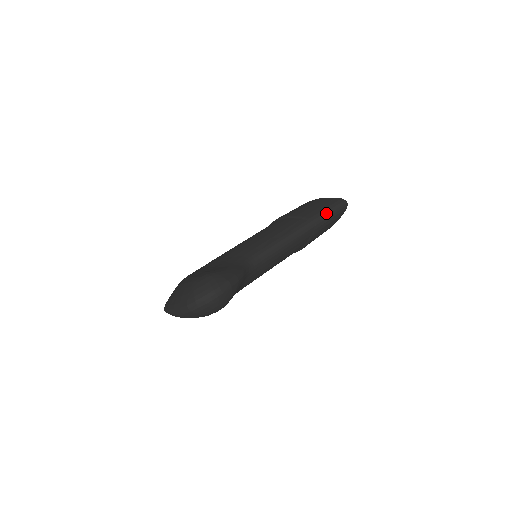
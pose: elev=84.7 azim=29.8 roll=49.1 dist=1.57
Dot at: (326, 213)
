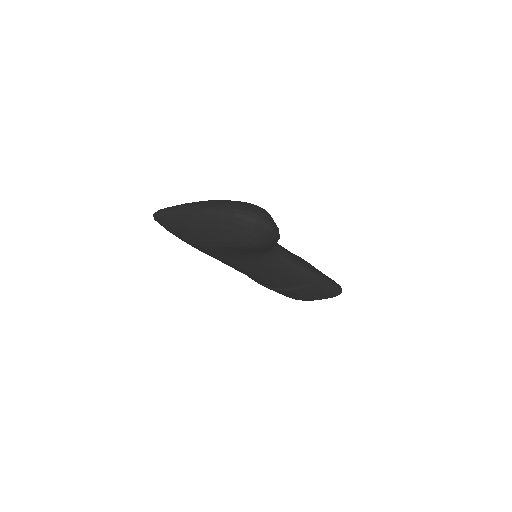
Dot at: (329, 281)
